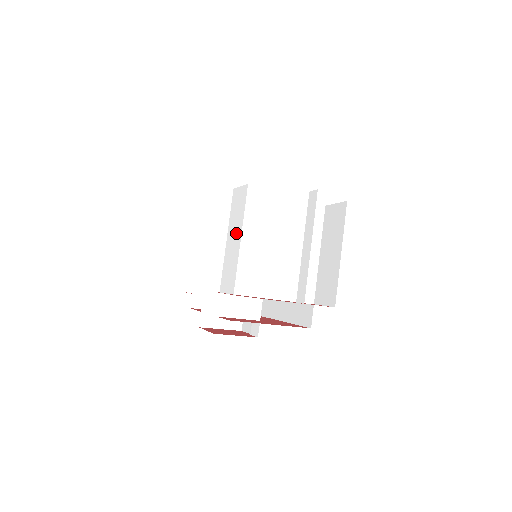
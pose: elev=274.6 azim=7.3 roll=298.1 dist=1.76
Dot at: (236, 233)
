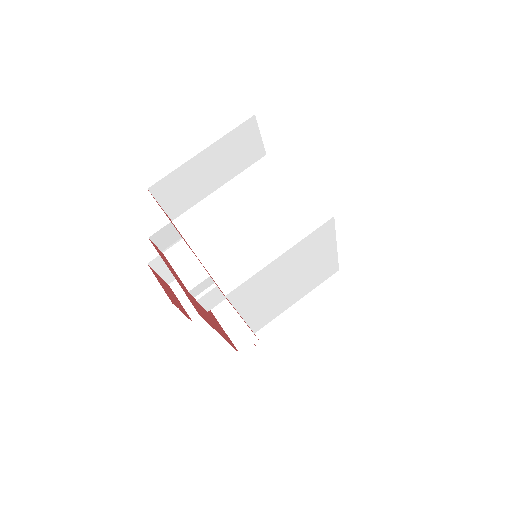
Dot at: occluded
